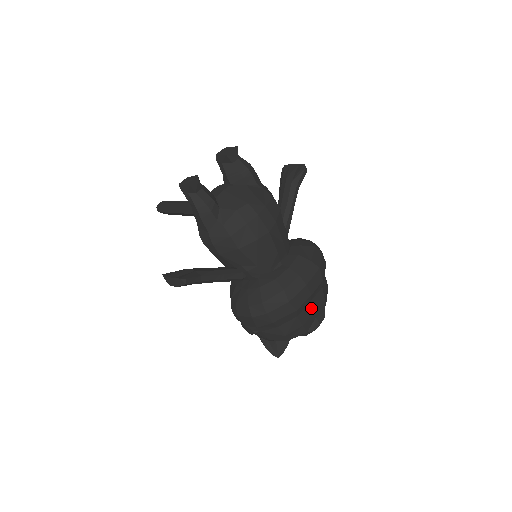
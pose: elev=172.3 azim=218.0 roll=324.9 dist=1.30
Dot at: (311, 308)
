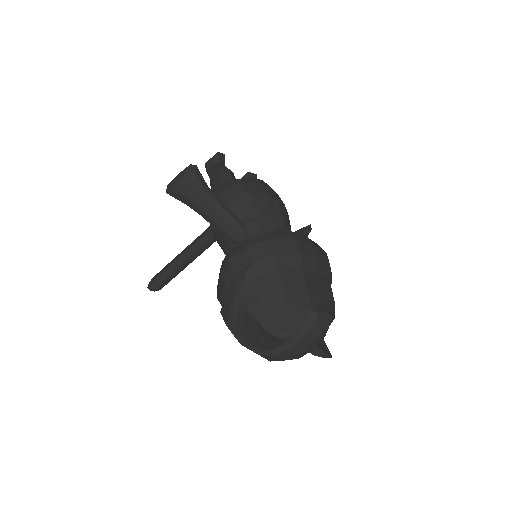
Dot at: (317, 282)
